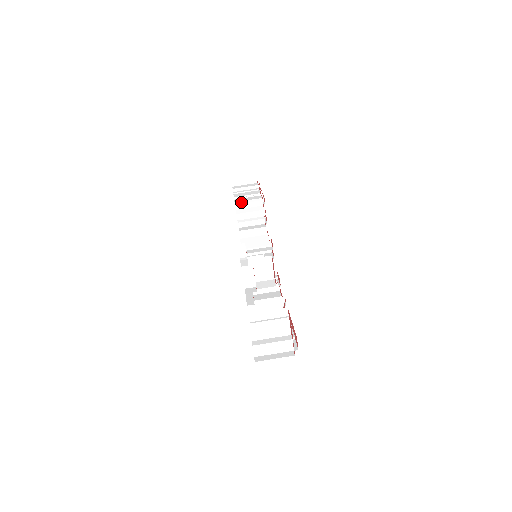
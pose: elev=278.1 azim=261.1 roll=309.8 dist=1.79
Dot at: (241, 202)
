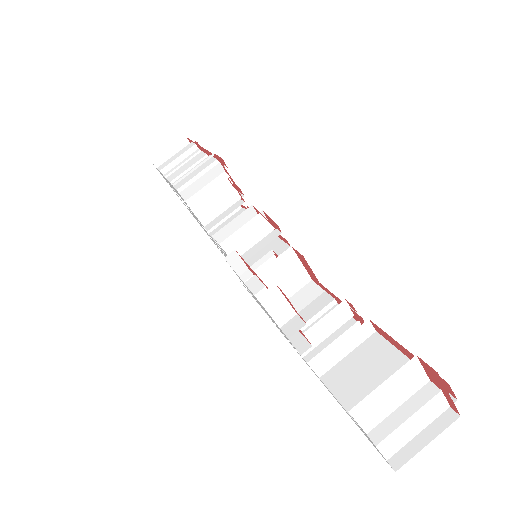
Dot at: (187, 184)
